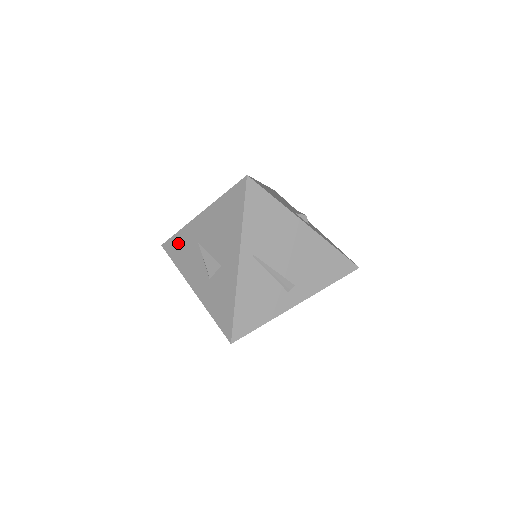
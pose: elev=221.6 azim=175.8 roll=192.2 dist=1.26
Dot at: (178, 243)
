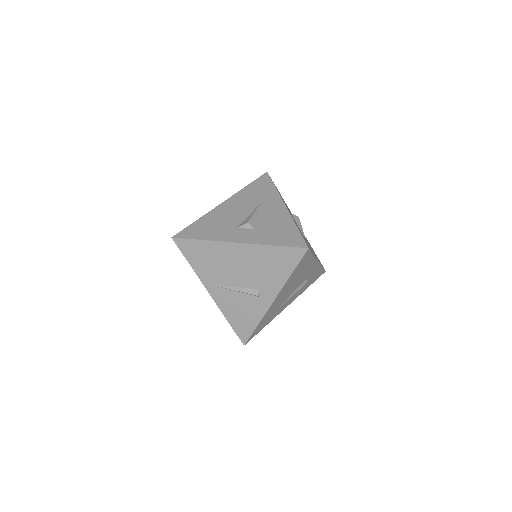
Dot at: occluded
